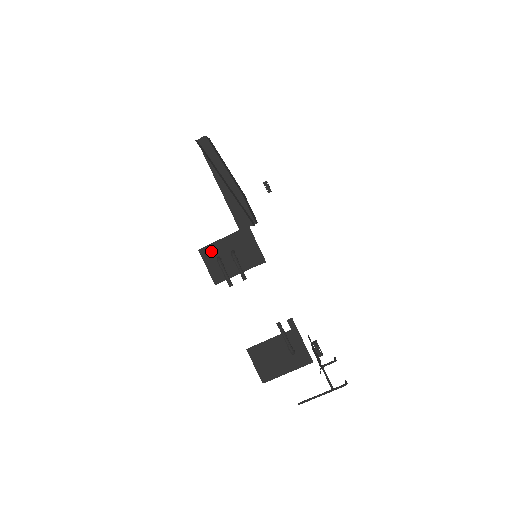
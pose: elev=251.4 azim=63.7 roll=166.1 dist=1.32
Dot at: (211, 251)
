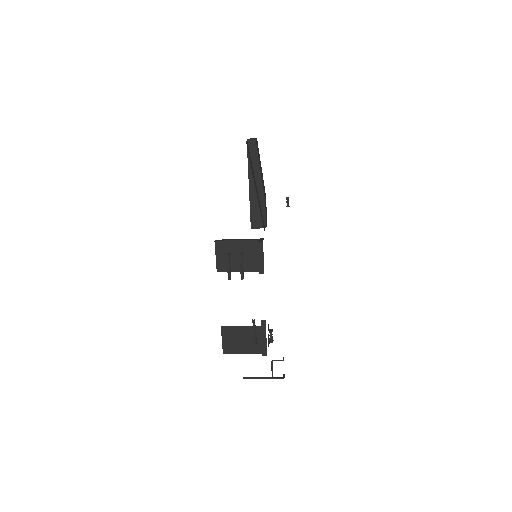
Dot at: (224, 246)
